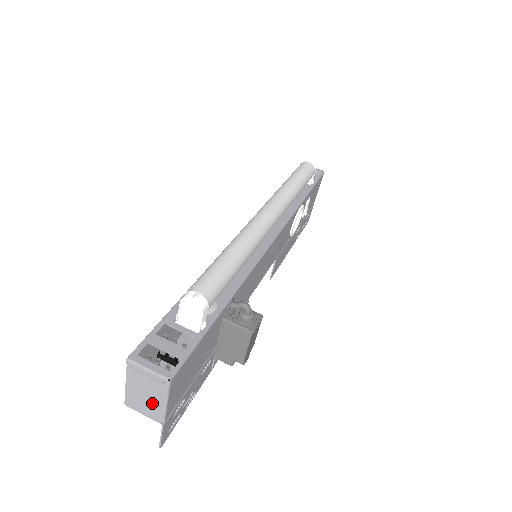
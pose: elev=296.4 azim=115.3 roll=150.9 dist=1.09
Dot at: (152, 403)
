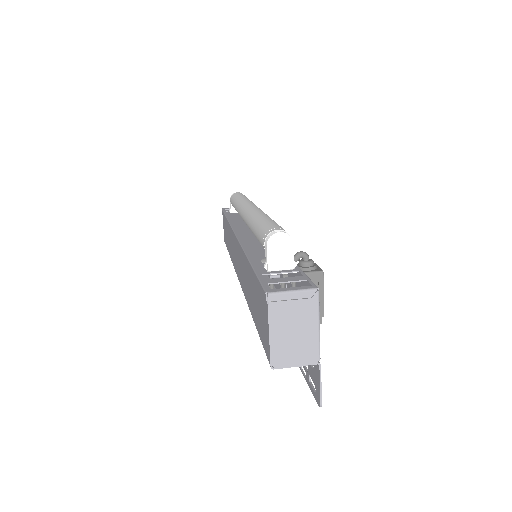
Dot at: (304, 339)
